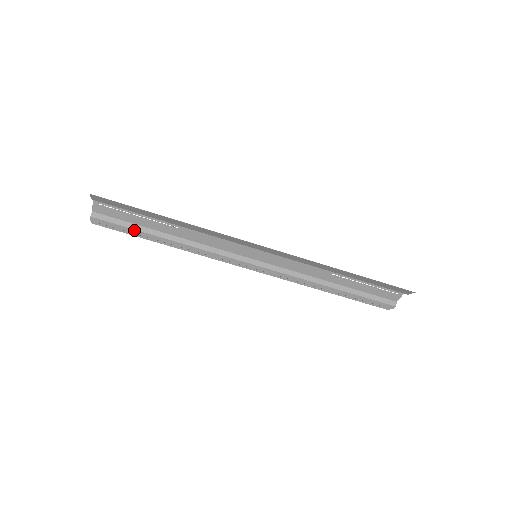
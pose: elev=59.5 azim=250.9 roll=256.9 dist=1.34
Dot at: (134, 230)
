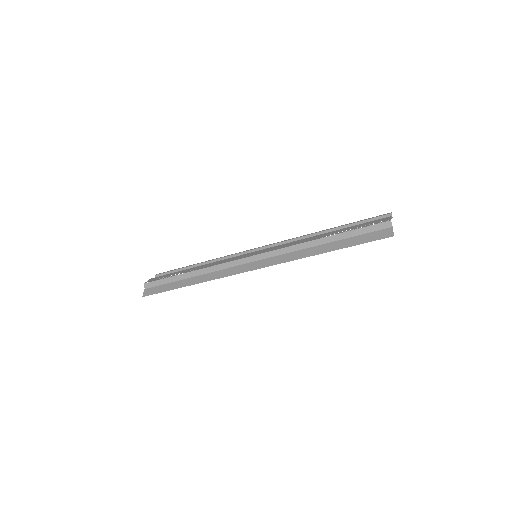
Dot at: occluded
